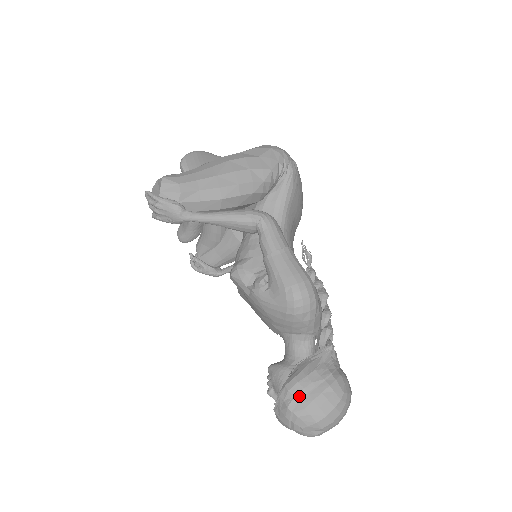
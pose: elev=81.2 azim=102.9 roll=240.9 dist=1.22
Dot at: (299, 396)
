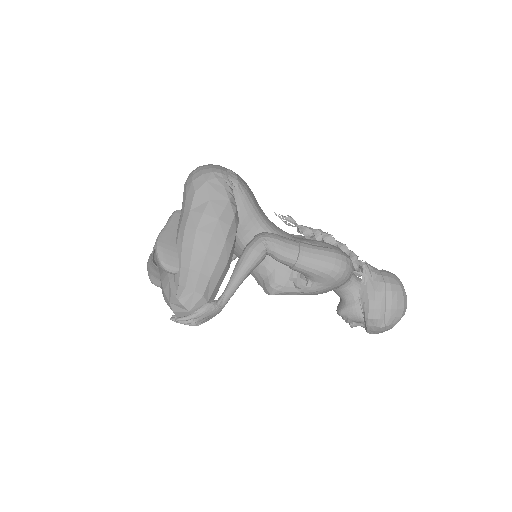
Dot at: (382, 316)
